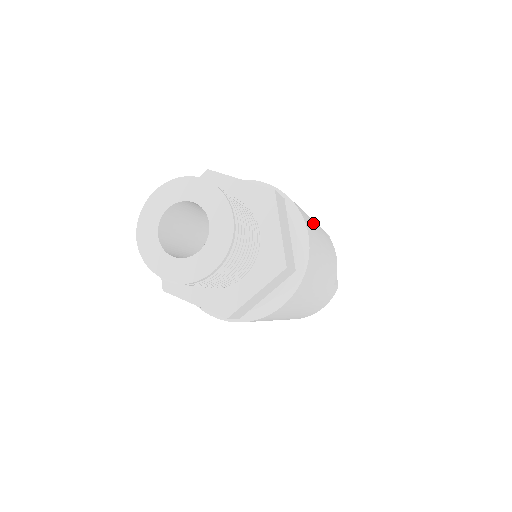
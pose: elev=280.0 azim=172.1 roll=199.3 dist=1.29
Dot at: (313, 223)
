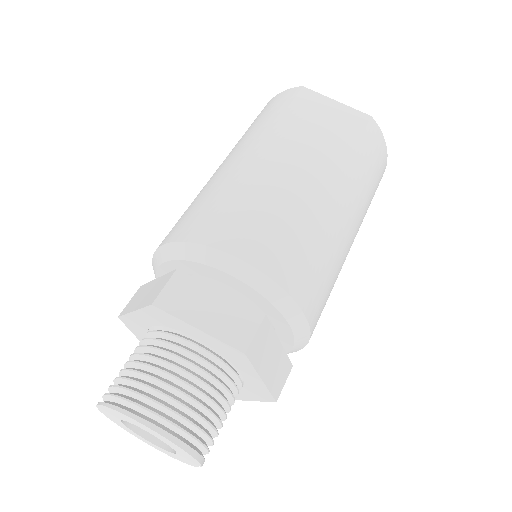
Dot at: (245, 185)
